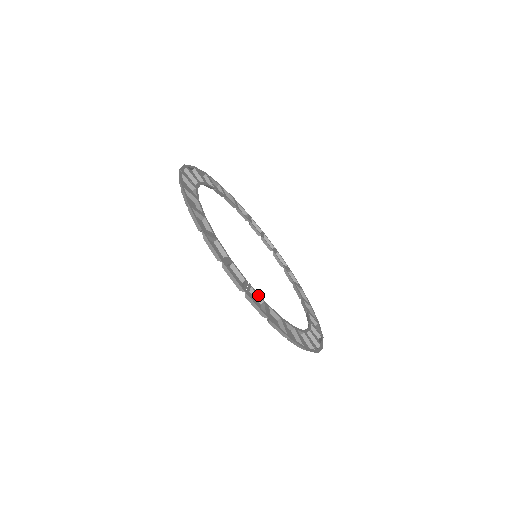
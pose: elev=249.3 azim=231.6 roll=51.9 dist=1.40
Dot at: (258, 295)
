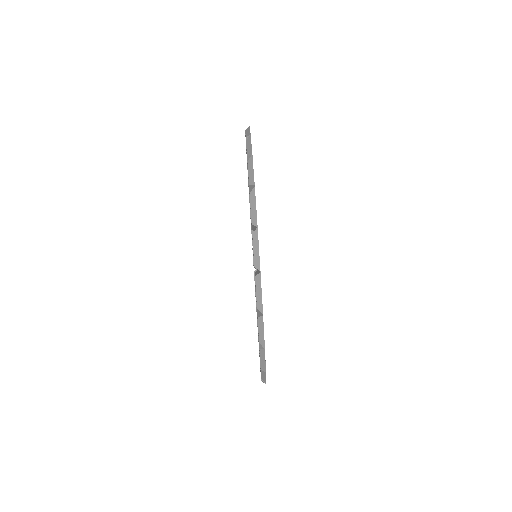
Dot at: occluded
